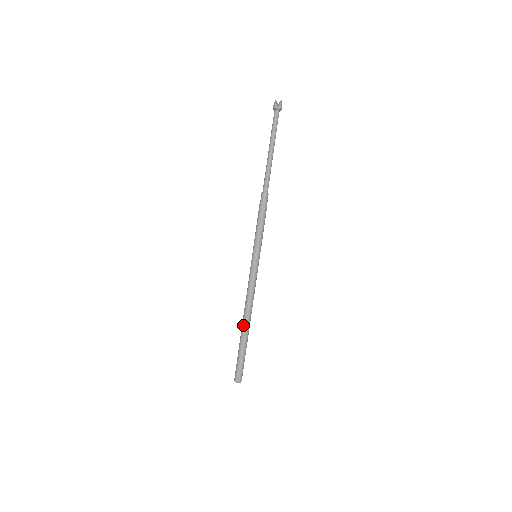
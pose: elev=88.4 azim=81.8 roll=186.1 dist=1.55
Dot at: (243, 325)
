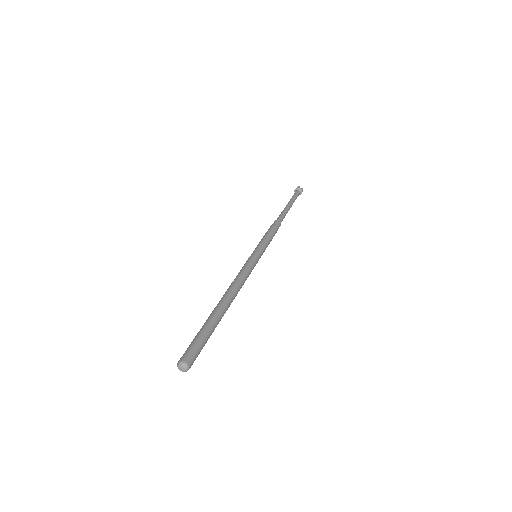
Dot at: (220, 301)
